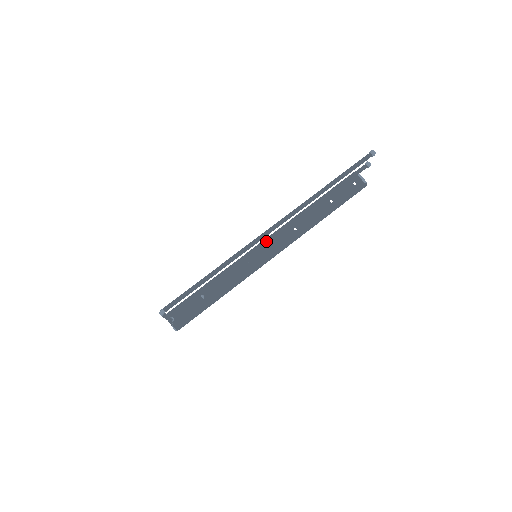
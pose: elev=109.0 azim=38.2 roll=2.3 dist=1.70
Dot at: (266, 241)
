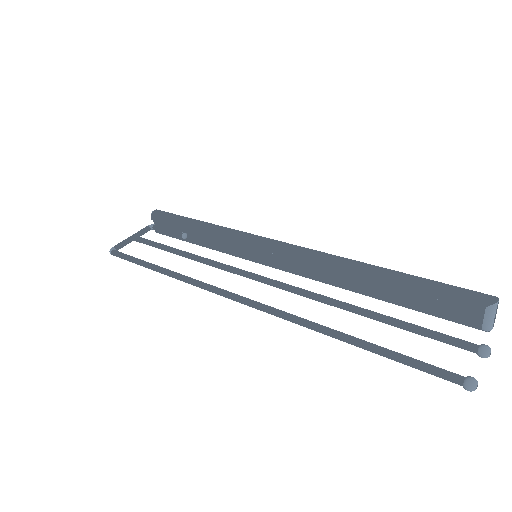
Dot at: (252, 279)
